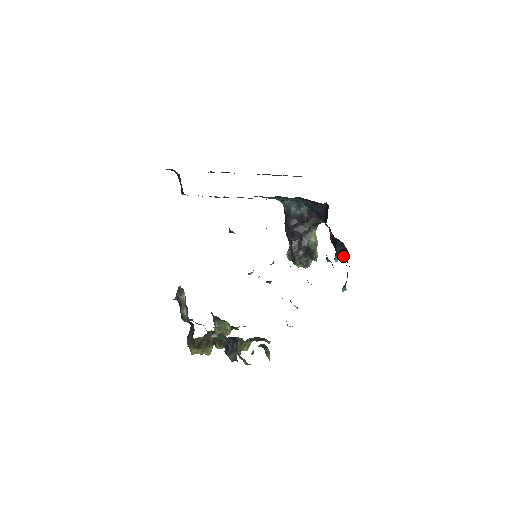
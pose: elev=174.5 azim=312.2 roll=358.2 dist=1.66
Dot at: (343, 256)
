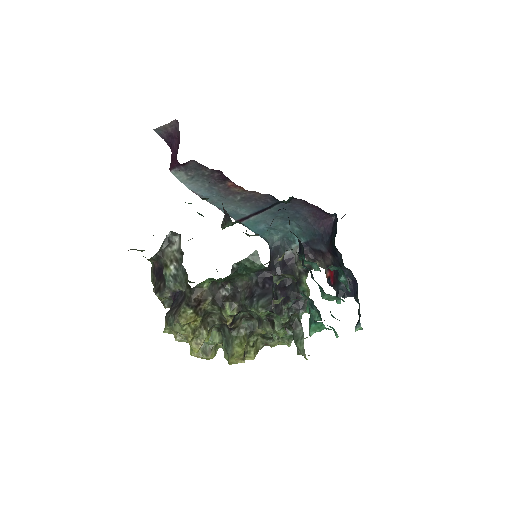
Dot at: (348, 294)
